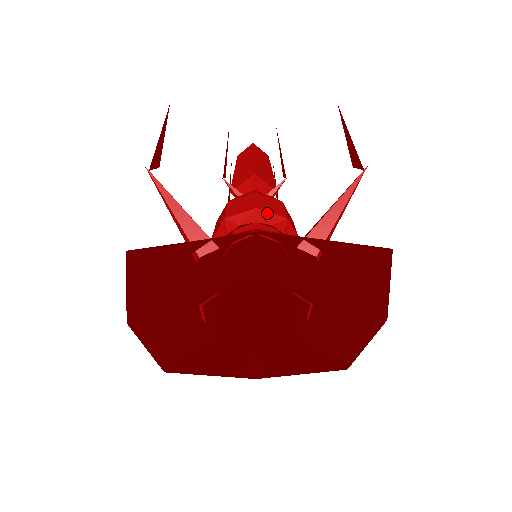
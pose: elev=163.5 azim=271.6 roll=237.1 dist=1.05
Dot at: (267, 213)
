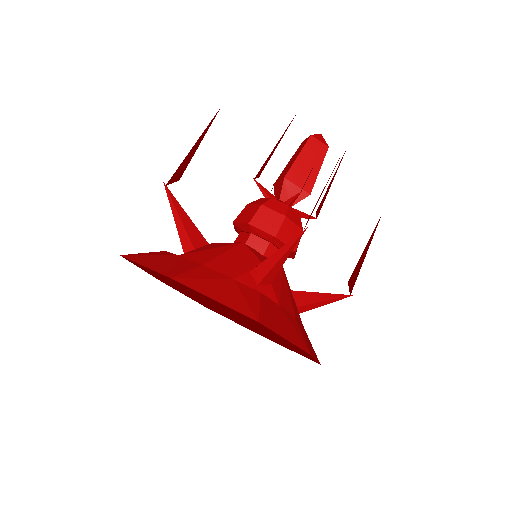
Dot at: (258, 229)
